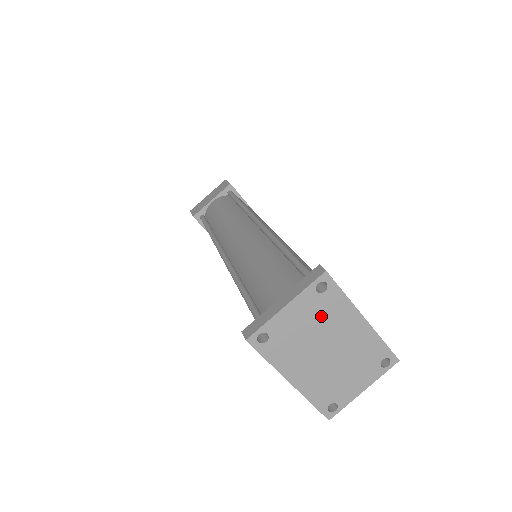
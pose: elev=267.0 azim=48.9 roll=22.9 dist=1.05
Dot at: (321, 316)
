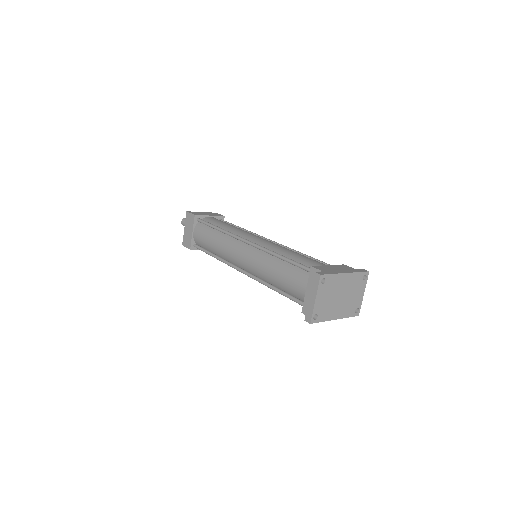
Dot at: (330, 289)
